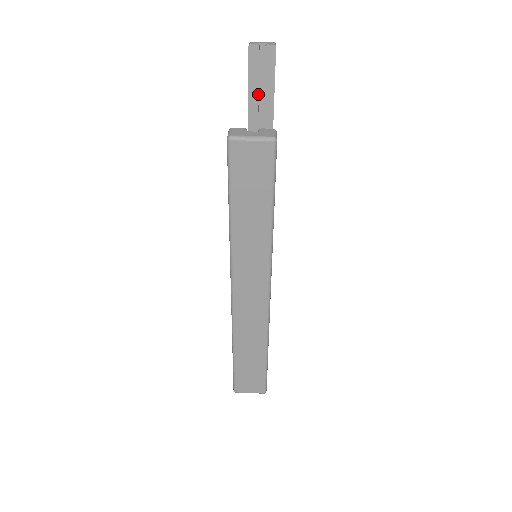
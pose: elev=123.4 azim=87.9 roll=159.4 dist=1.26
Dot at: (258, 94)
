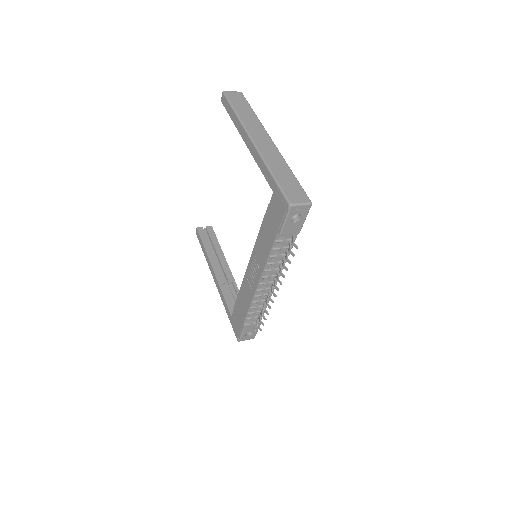
Dot at: (210, 247)
